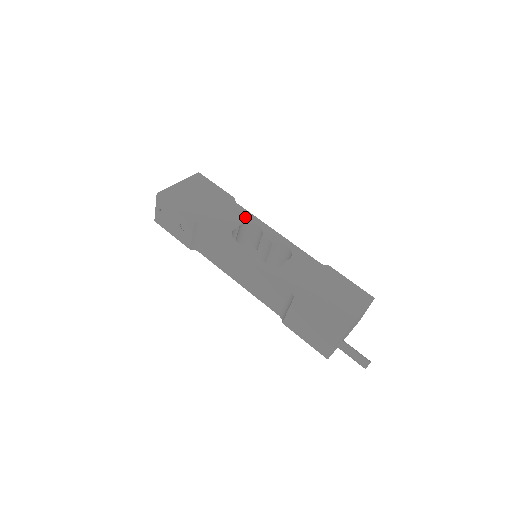
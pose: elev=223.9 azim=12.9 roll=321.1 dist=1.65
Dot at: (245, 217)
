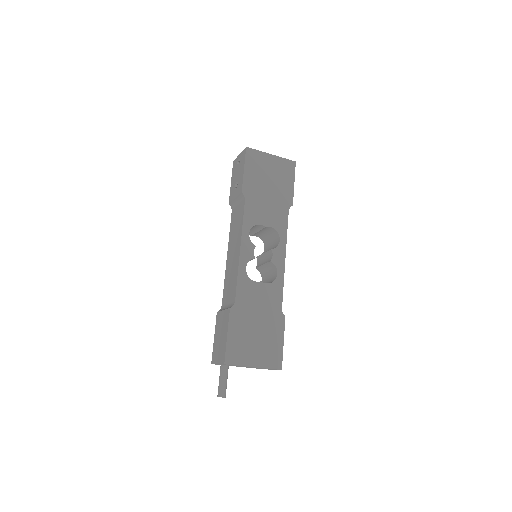
Dot at: (280, 225)
